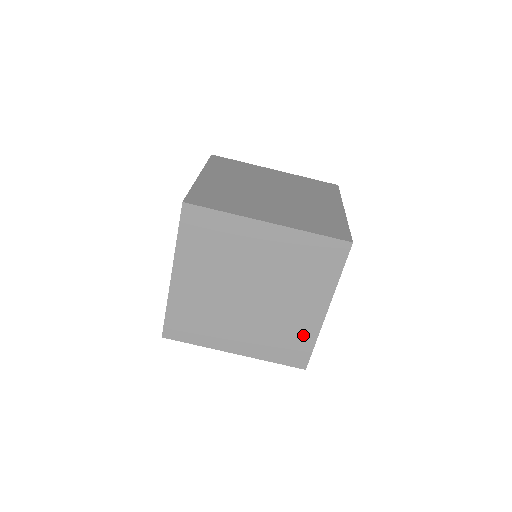
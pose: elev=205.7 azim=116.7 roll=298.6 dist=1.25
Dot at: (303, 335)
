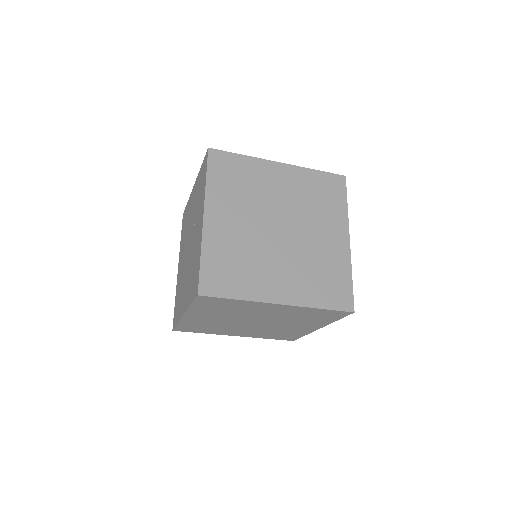
Dot at: (338, 269)
